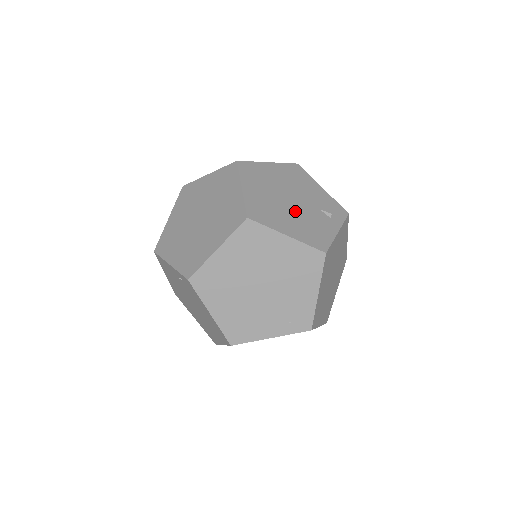
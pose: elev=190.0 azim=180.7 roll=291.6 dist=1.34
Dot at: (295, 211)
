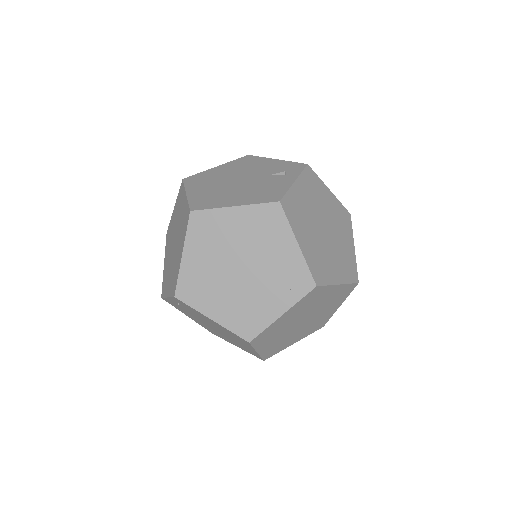
Dot at: (244, 186)
